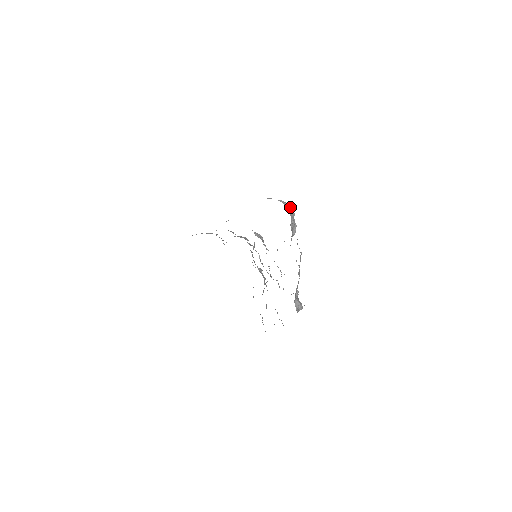
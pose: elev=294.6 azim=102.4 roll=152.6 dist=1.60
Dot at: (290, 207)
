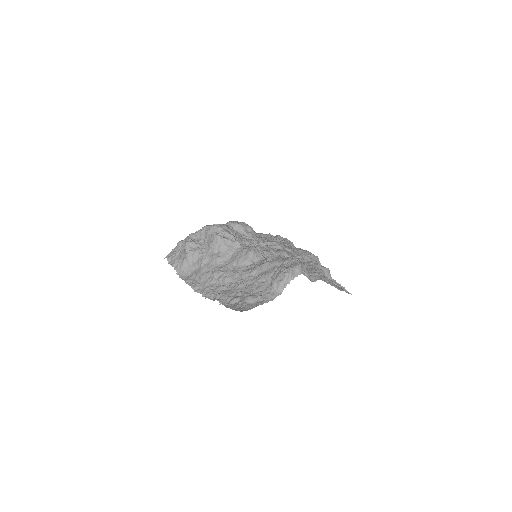
Dot at: (297, 269)
